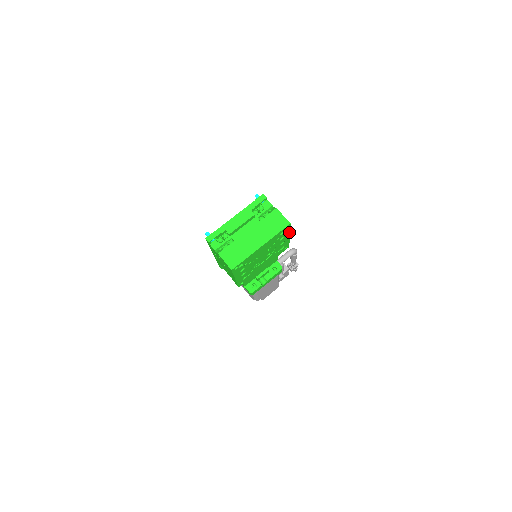
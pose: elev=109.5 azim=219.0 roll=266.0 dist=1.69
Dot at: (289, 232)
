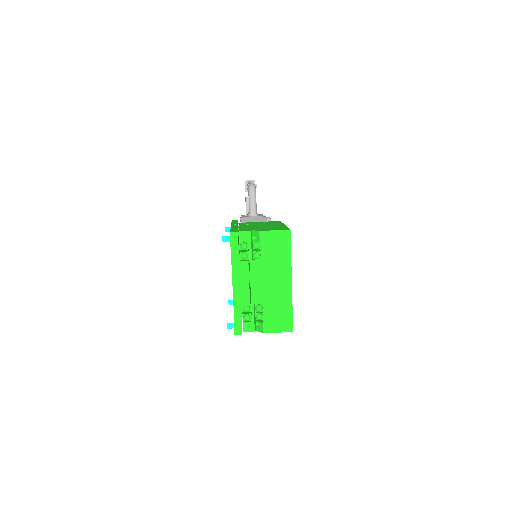
Dot at: occluded
